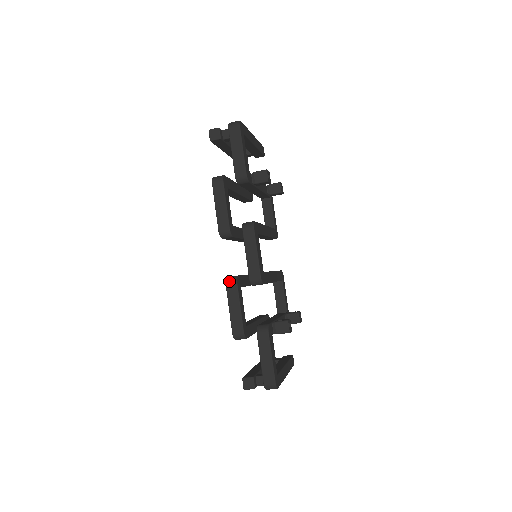
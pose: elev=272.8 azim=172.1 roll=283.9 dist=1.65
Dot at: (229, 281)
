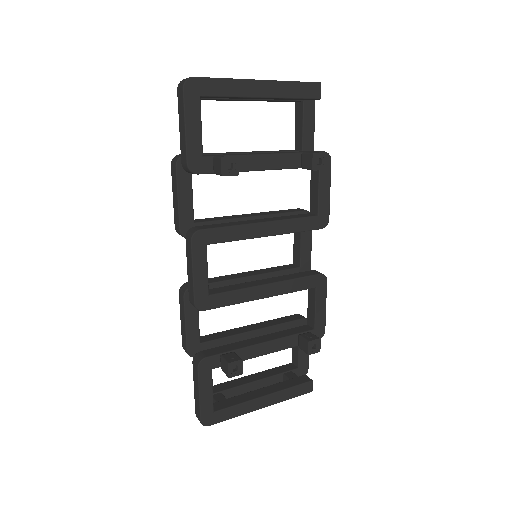
Dot at: (181, 290)
